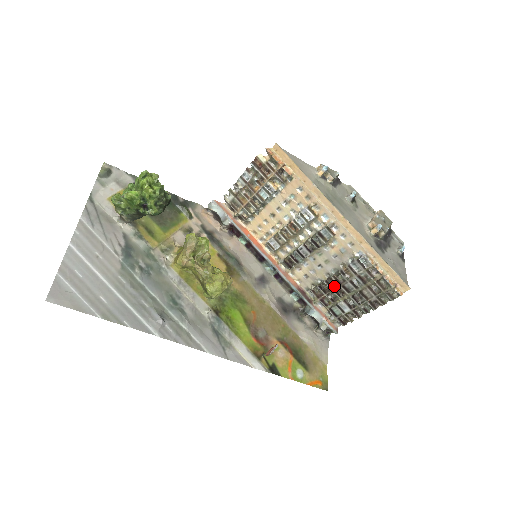
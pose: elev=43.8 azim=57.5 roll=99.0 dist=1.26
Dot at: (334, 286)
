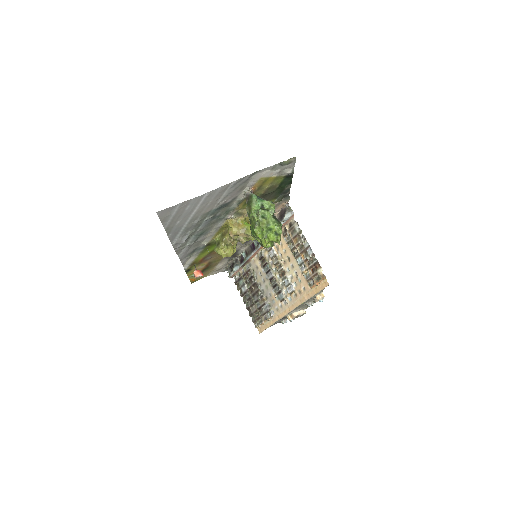
Dot at: (254, 287)
